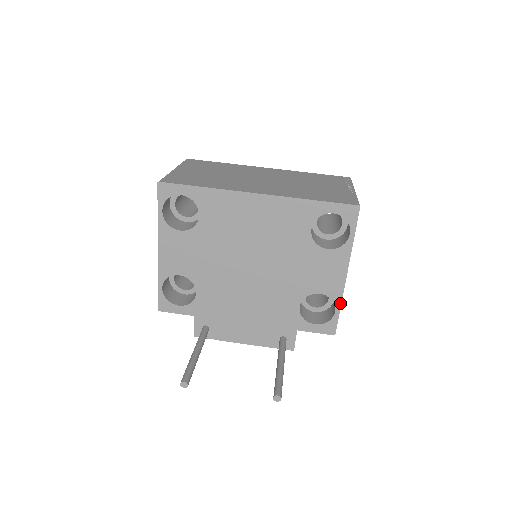
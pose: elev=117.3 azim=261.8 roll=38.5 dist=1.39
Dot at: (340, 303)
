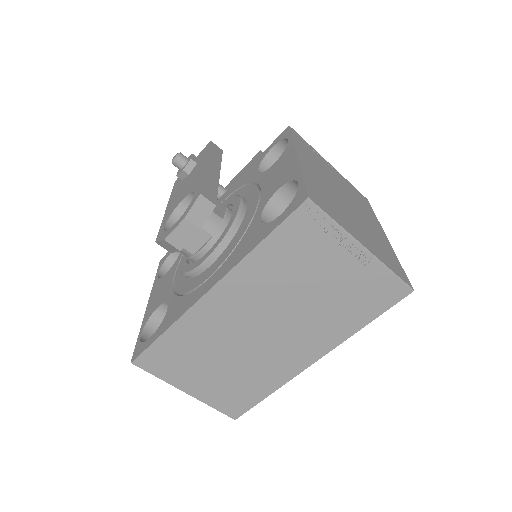
Dot at: occluded
